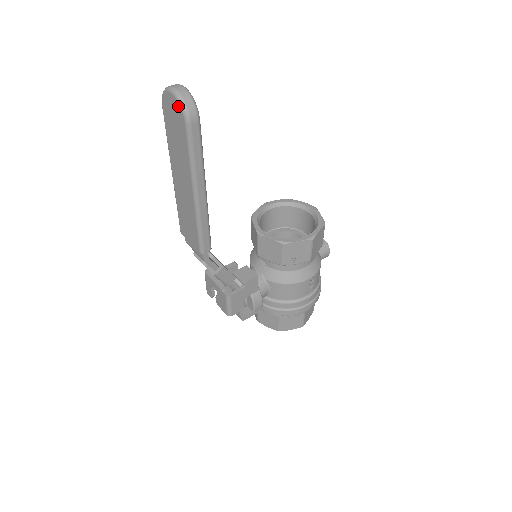
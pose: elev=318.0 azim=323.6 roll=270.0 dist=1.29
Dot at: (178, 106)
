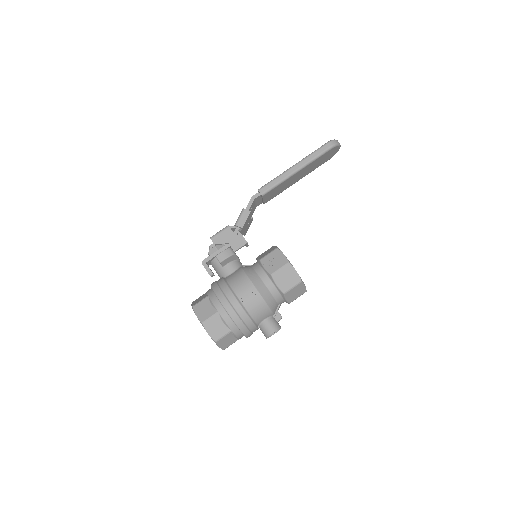
Dot at: occluded
